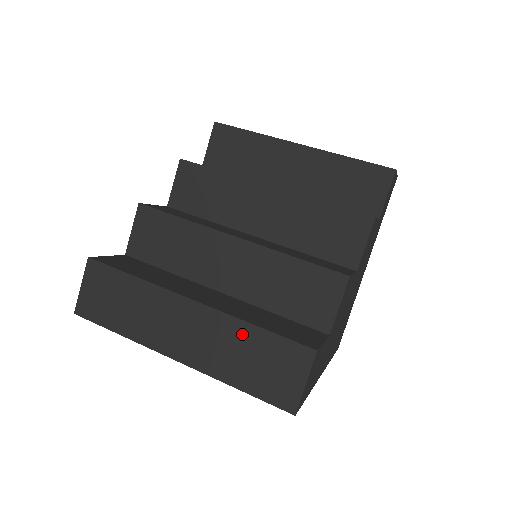
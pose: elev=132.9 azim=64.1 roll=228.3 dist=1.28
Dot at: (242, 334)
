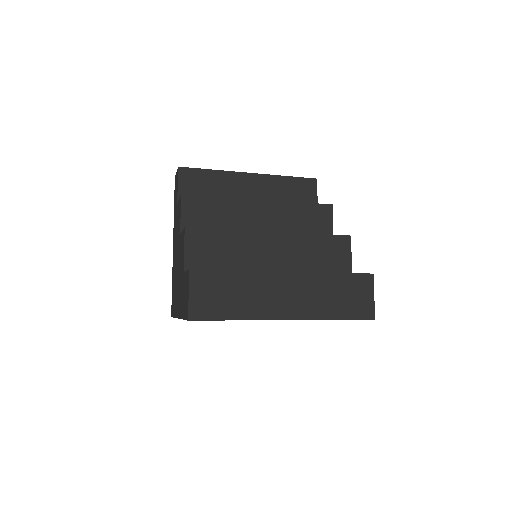
Dot at: (327, 282)
